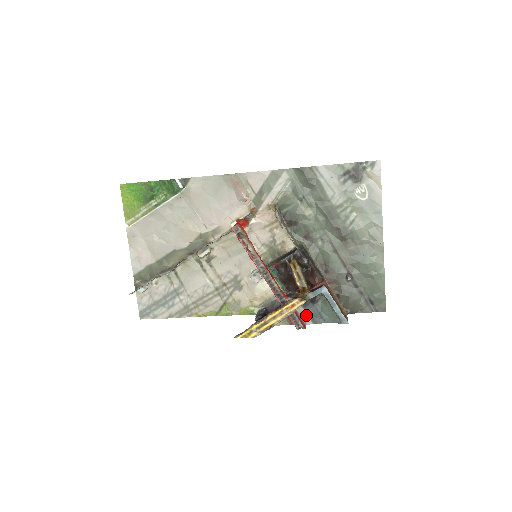
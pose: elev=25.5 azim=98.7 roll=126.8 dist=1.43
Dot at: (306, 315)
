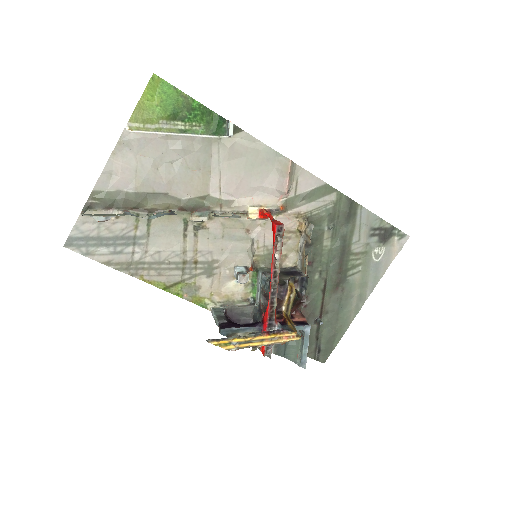
Dot at: occluded
